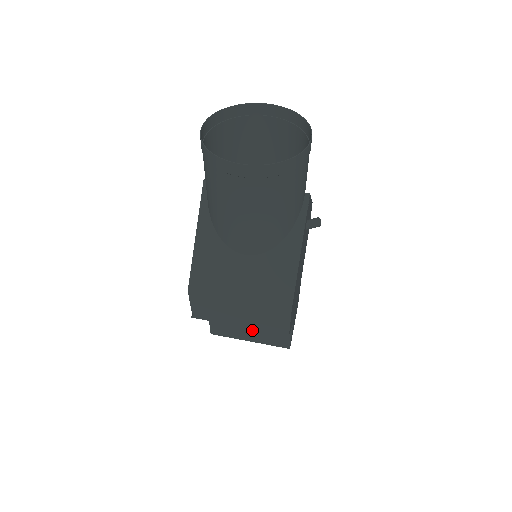
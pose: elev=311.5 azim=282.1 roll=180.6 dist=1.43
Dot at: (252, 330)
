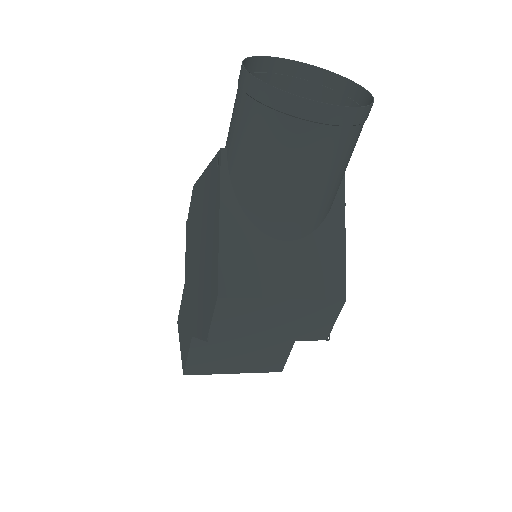
Dot at: (243, 356)
